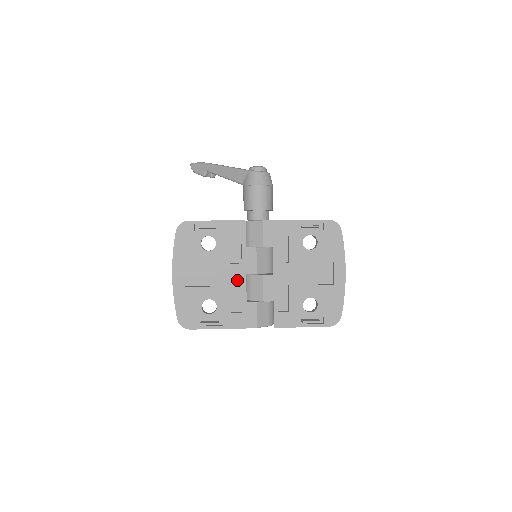
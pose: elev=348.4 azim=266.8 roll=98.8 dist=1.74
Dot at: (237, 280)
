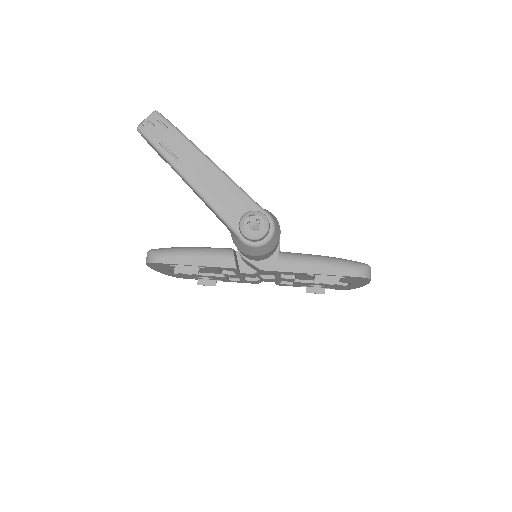
Dot at: (232, 277)
